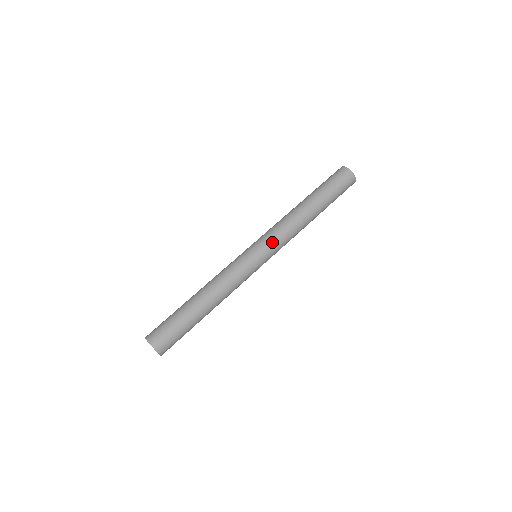
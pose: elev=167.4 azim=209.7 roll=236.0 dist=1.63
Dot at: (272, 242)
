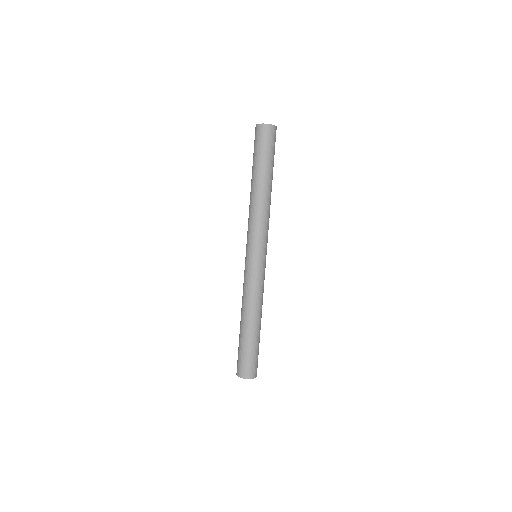
Dot at: (266, 240)
